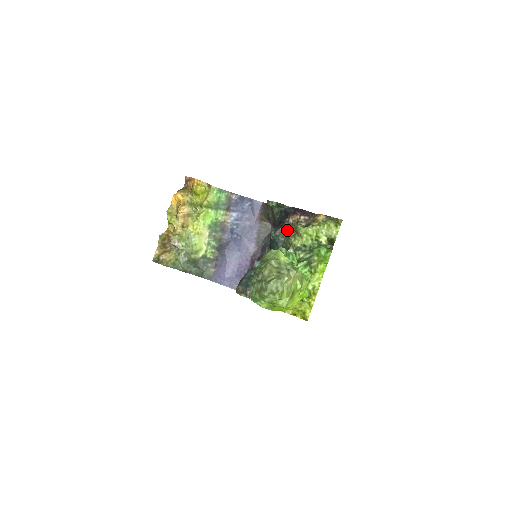
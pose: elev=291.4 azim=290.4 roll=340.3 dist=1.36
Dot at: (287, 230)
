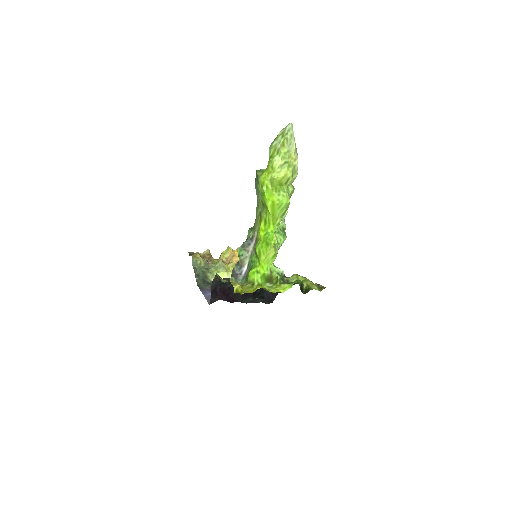
Dot at: occluded
